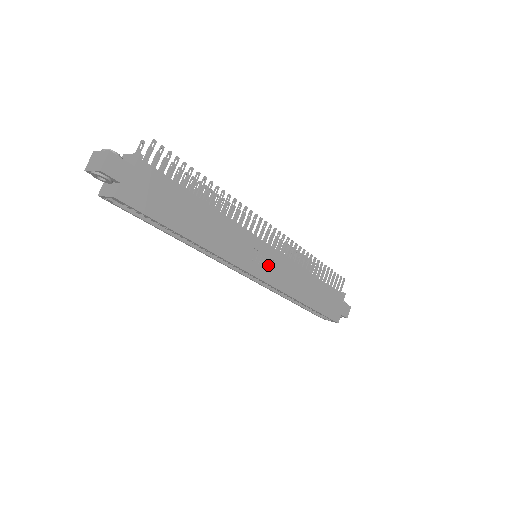
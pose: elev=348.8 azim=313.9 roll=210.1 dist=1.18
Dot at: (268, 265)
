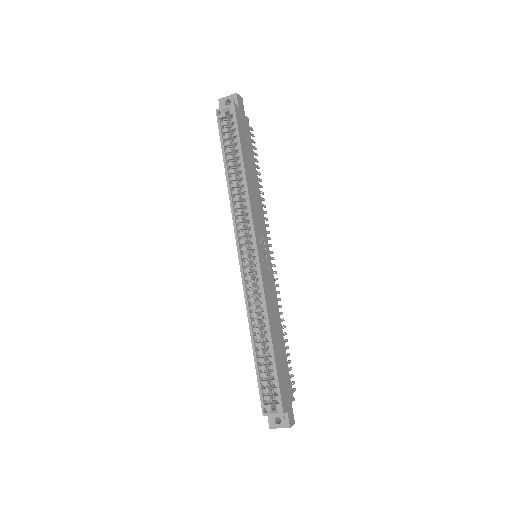
Dot at: (265, 262)
